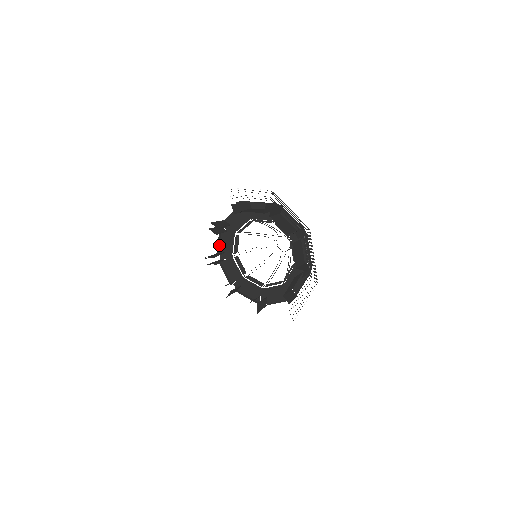
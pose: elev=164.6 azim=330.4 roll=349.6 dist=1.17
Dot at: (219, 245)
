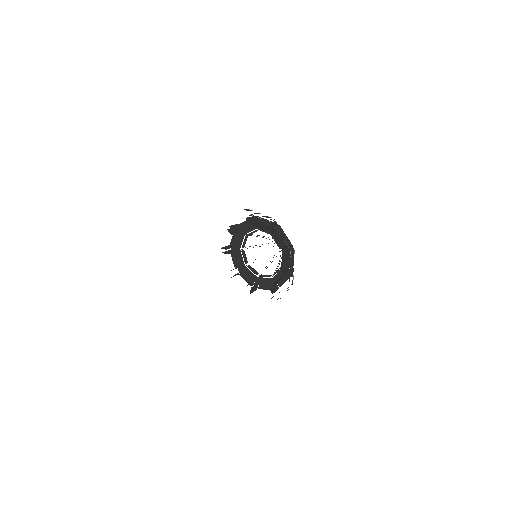
Dot at: (235, 263)
